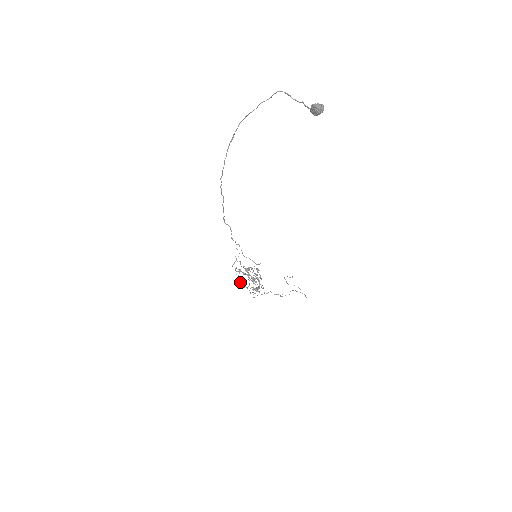
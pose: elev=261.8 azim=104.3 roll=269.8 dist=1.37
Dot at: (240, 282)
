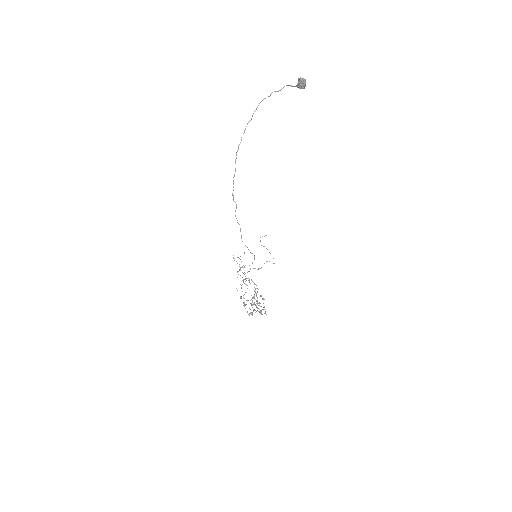
Dot at: (244, 306)
